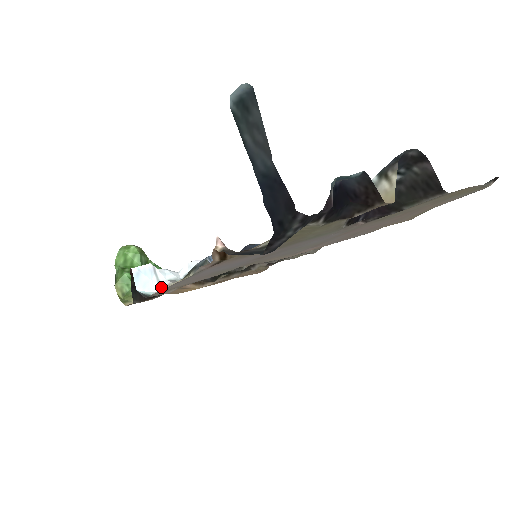
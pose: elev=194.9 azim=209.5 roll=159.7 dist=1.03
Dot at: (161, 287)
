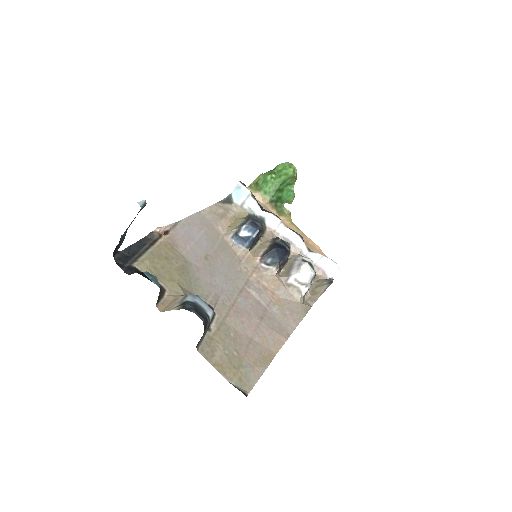
Dot at: (242, 205)
